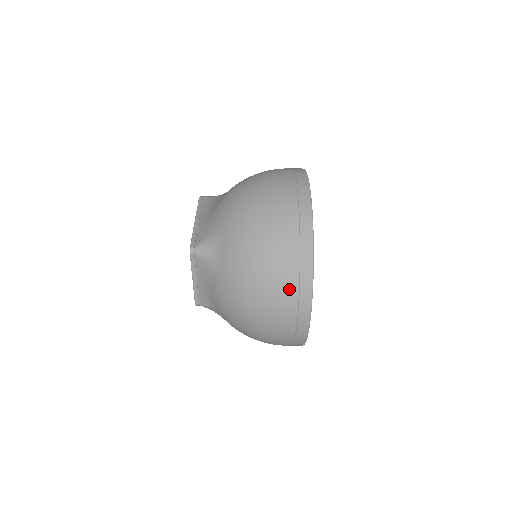
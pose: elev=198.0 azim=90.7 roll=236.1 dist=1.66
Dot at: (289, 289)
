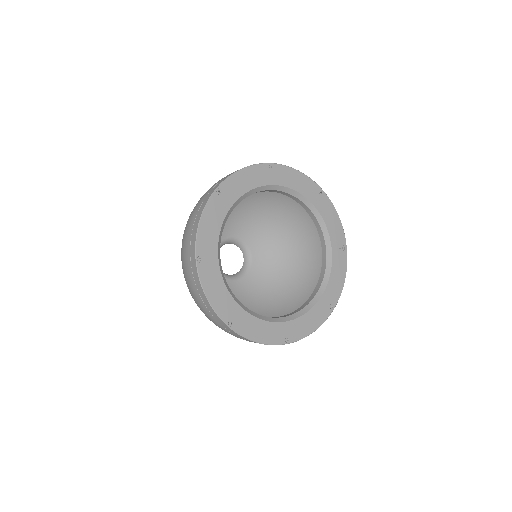
Dot at: (190, 226)
